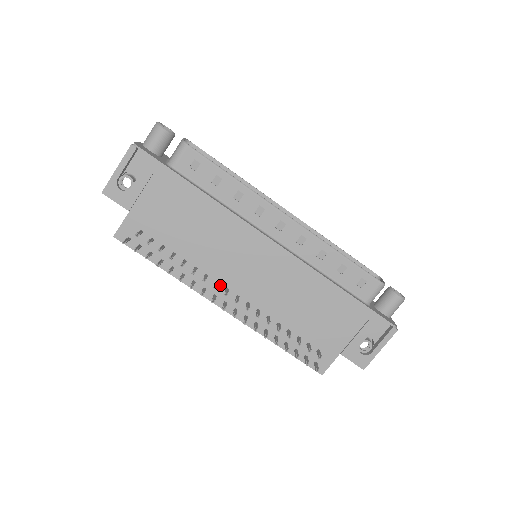
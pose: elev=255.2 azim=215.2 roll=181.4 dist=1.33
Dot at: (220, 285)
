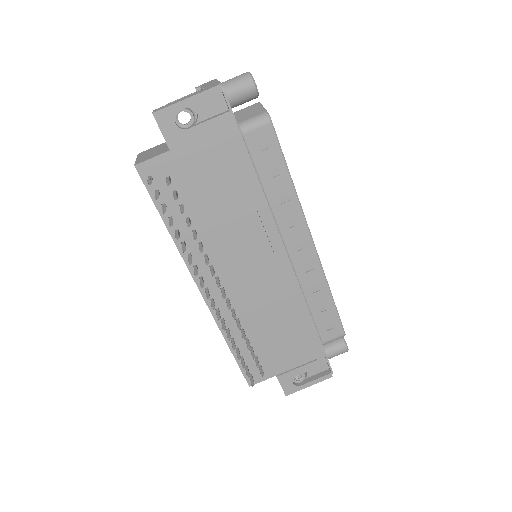
Dot at: occluded
